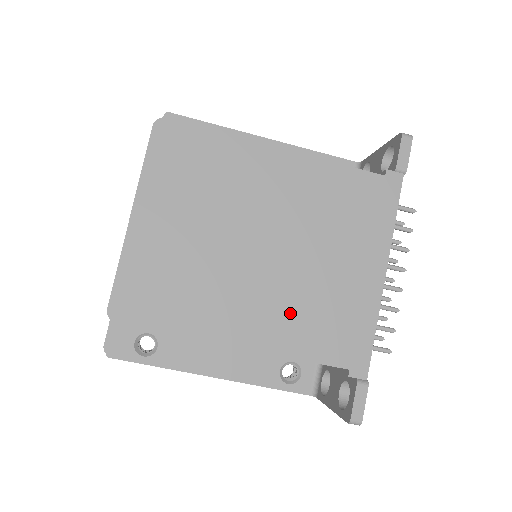
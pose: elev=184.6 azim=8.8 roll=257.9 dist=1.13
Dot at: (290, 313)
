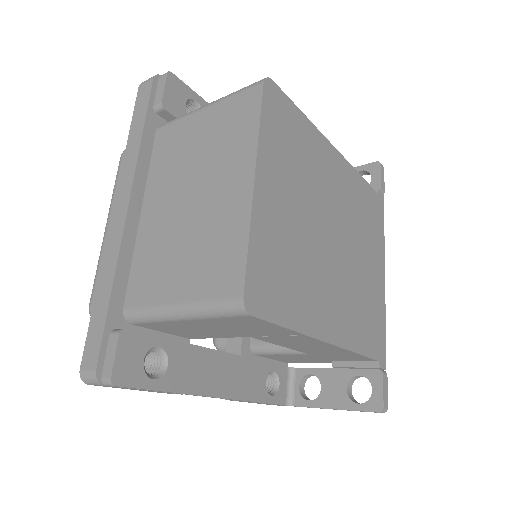
Dot at: (352, 308)
